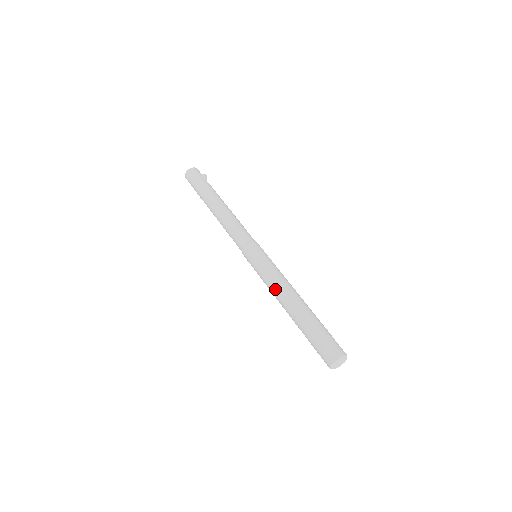
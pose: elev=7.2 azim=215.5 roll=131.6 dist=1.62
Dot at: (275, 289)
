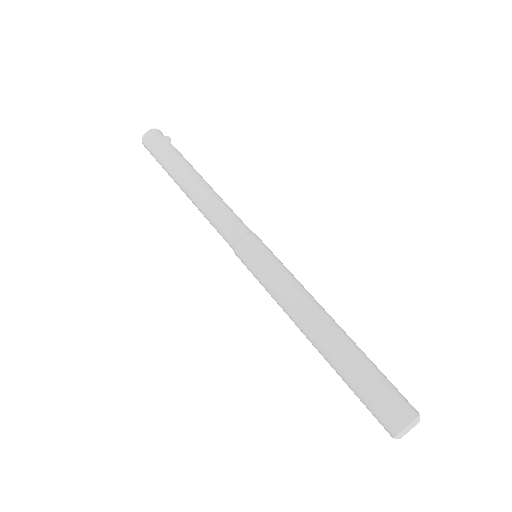
Dot at: (289, 311)
